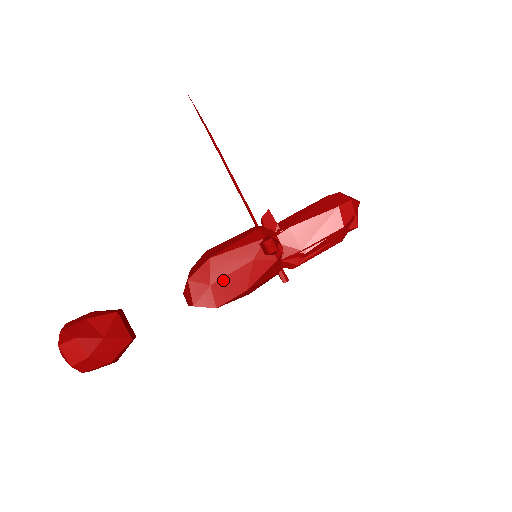
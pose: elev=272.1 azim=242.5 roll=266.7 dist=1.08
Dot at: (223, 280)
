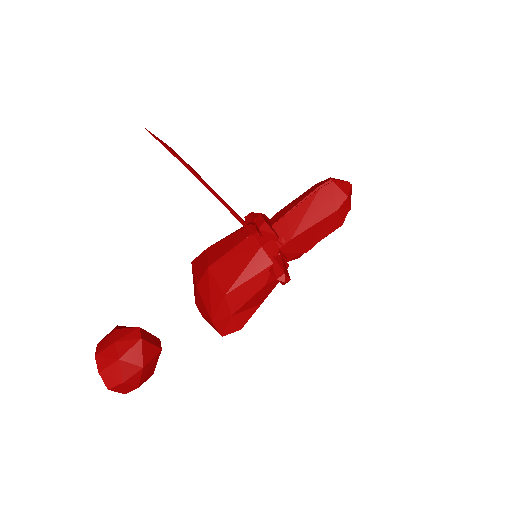
Dot at: (242, 308)
